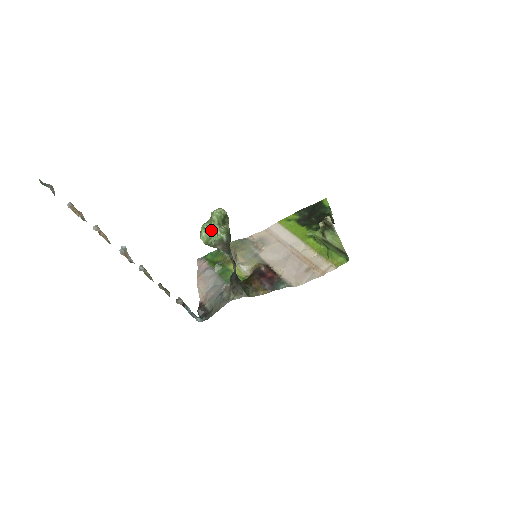
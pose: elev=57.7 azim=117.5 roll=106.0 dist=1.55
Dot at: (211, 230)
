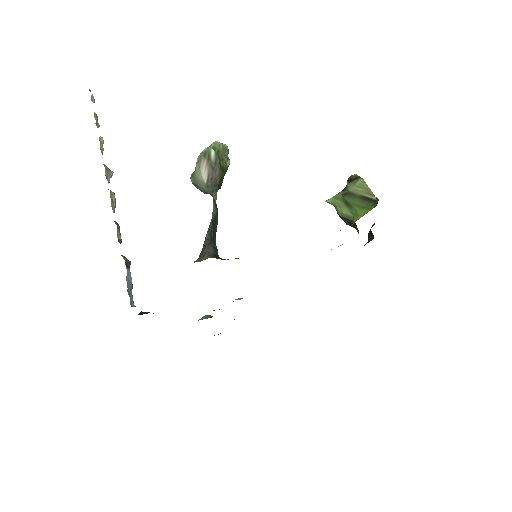
Dot at: occluded
